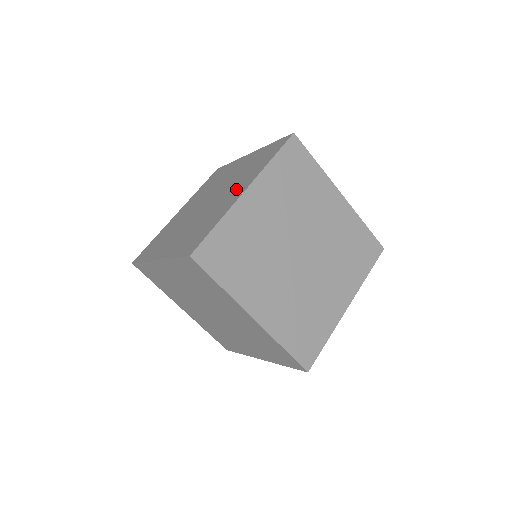
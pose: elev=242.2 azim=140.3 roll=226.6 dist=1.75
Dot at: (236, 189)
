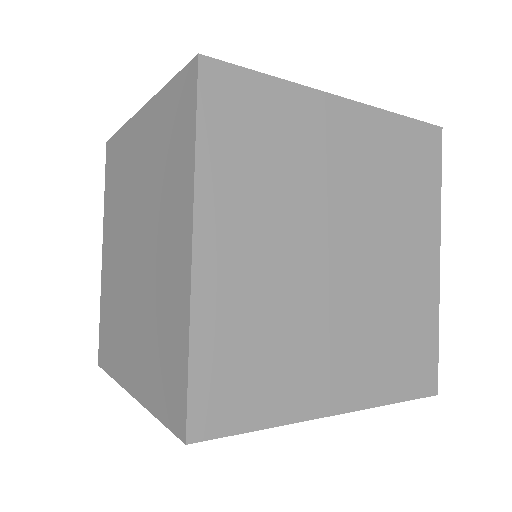
Dot at: (133, 352)
